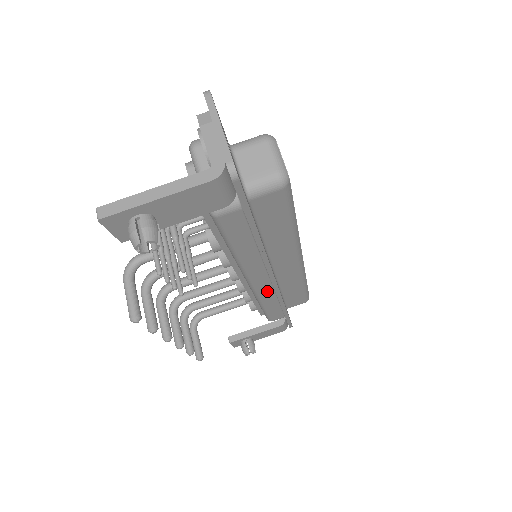
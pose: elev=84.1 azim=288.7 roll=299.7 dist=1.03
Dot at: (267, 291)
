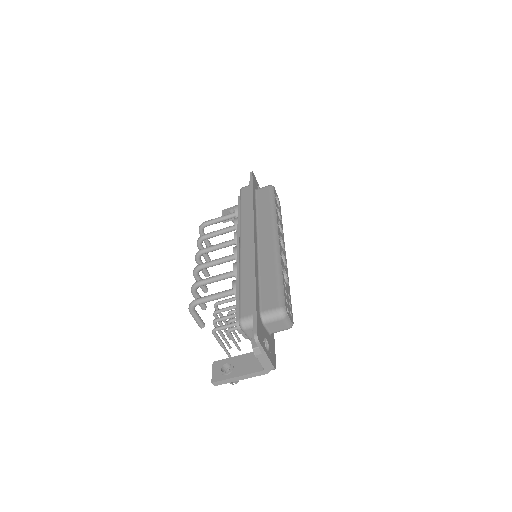
Dot at: occluded
